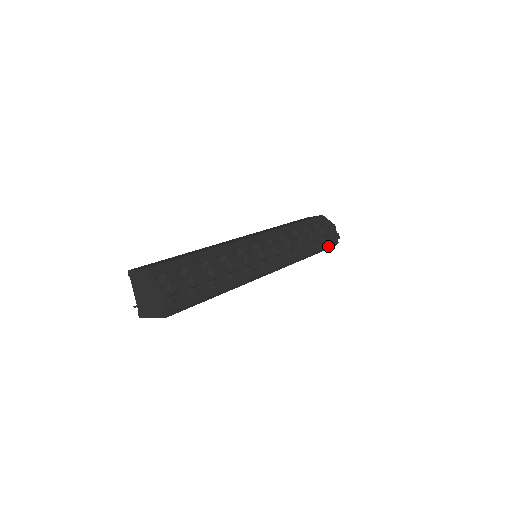
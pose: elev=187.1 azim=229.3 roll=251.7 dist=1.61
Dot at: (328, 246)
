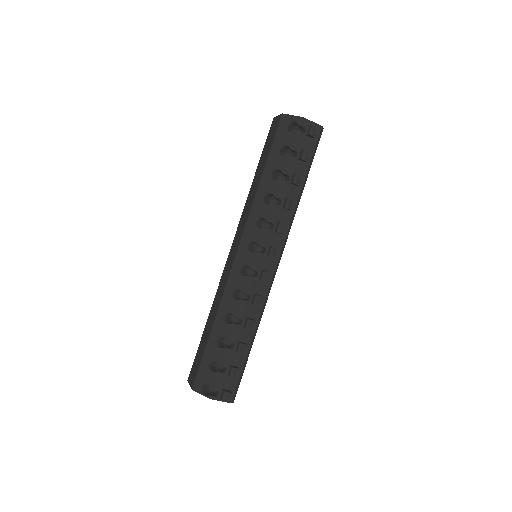
Dot at: (313, 151)
